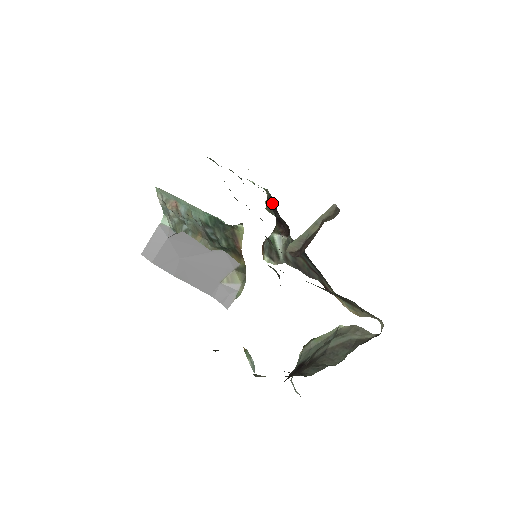
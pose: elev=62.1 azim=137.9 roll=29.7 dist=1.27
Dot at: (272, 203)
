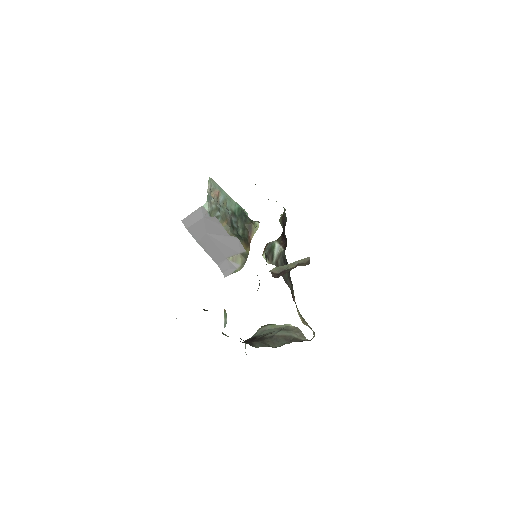
Dot at: (284, 220)
